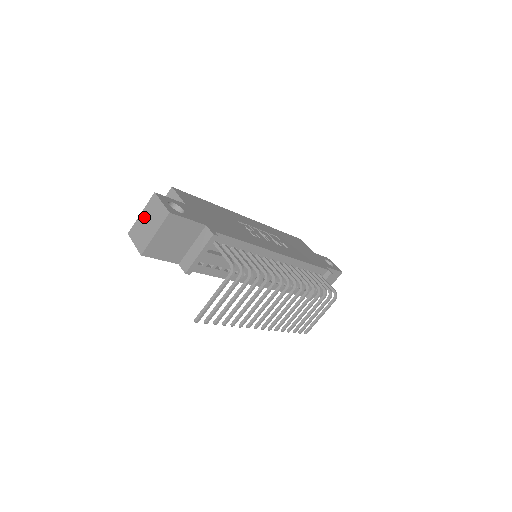
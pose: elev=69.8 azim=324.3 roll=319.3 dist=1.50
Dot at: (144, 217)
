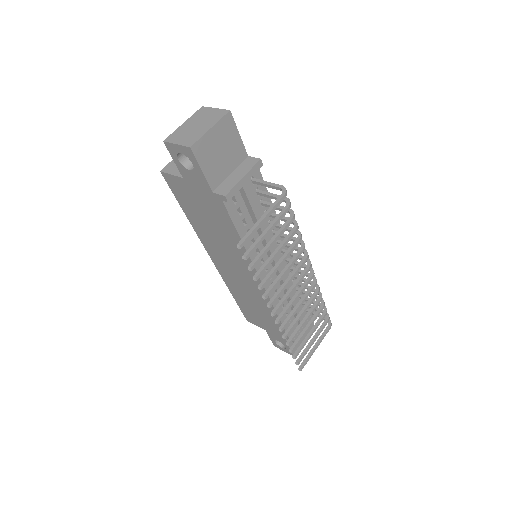
Dot at: (189, 123)
